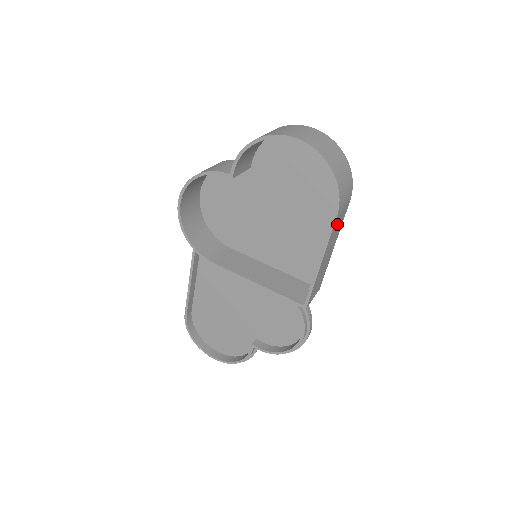
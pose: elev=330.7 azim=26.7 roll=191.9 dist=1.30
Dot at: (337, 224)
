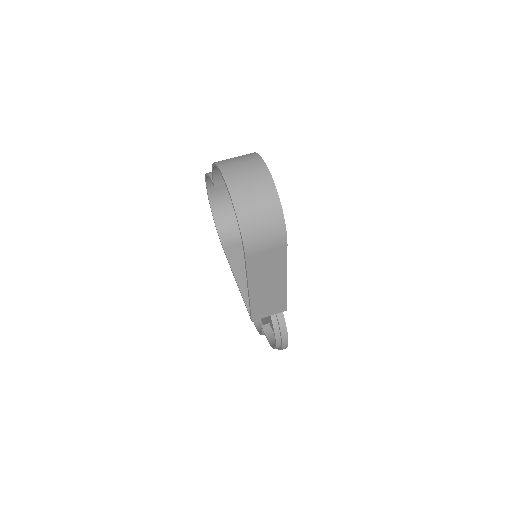
Dot at: (262, 263)
